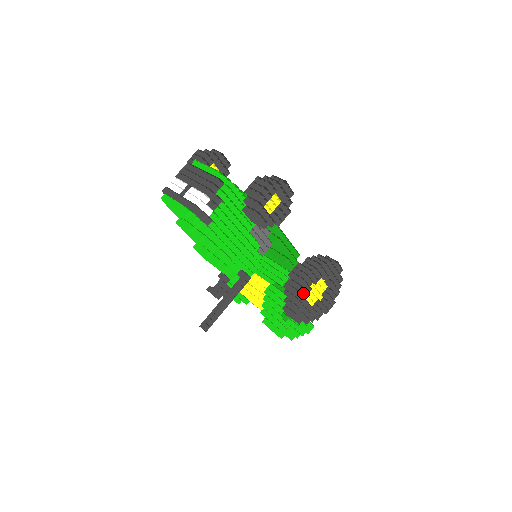
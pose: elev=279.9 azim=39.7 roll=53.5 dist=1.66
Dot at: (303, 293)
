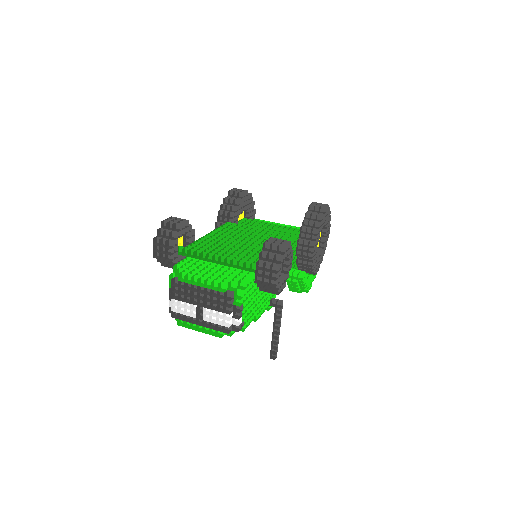
Dot at: (315, 257)
